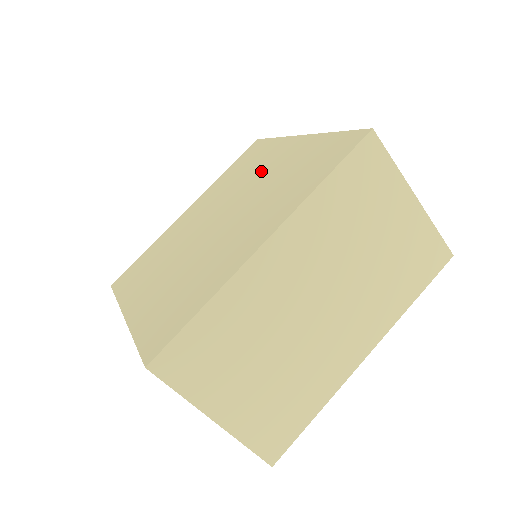
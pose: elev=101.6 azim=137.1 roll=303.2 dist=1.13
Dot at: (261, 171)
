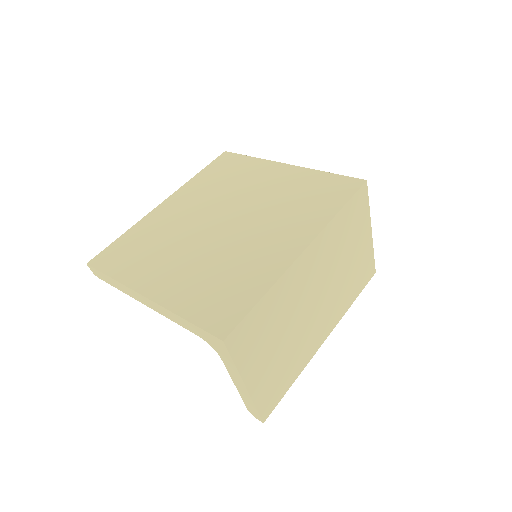
Dot at: (255, 186)
